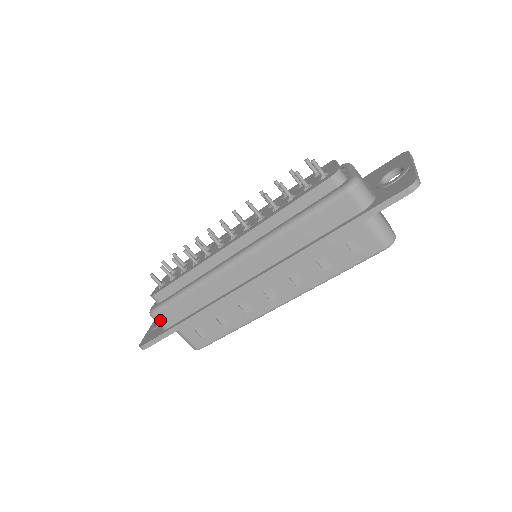
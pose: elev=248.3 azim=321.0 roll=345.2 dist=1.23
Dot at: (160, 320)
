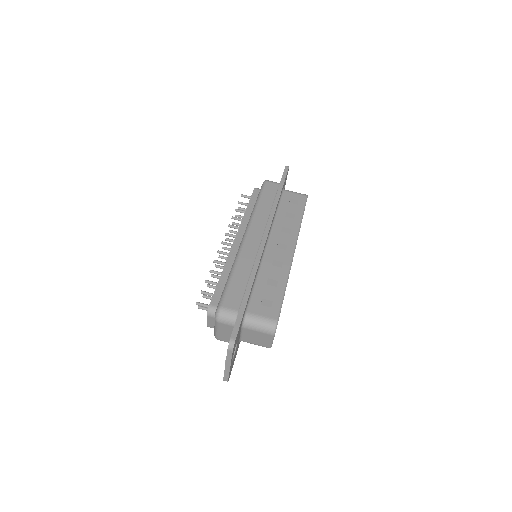
Dot at: (229, 308)
